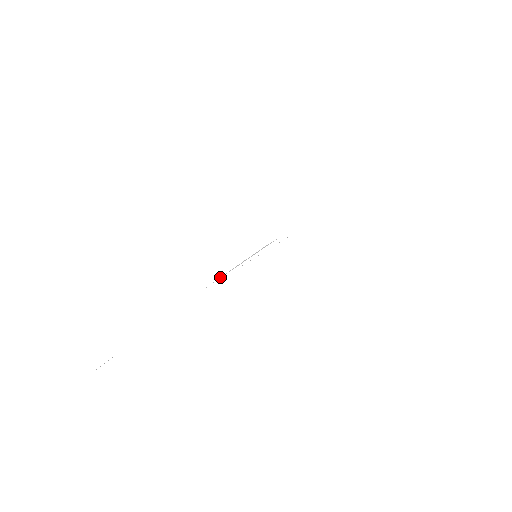
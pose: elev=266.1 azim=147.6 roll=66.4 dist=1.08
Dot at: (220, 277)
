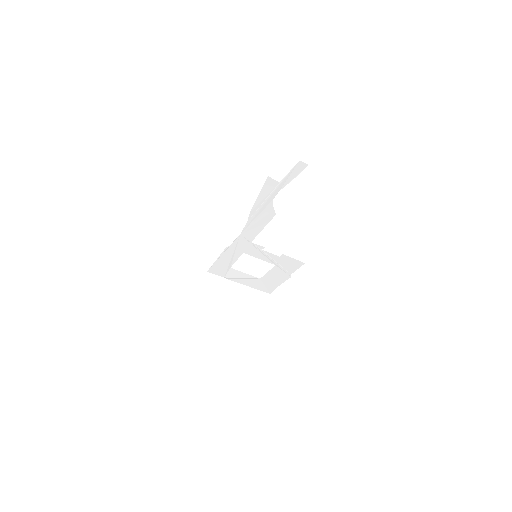
Dot at: (231, 244)
